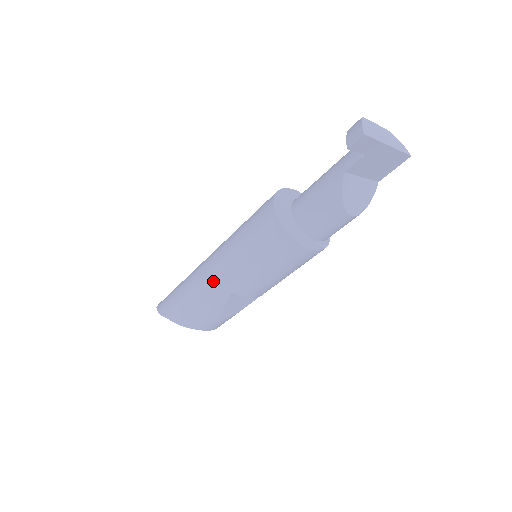
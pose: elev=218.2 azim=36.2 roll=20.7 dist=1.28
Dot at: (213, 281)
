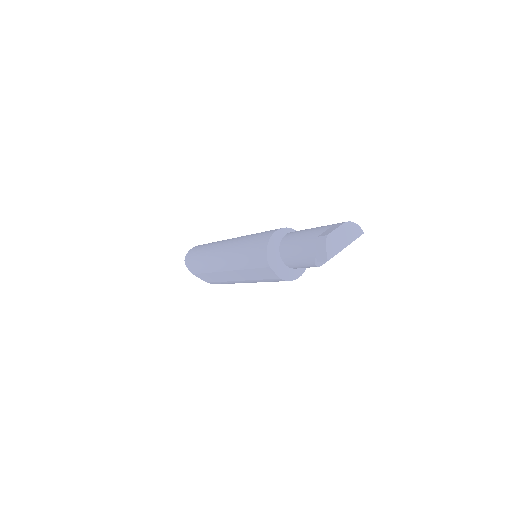
Dot at: (228, 275)
